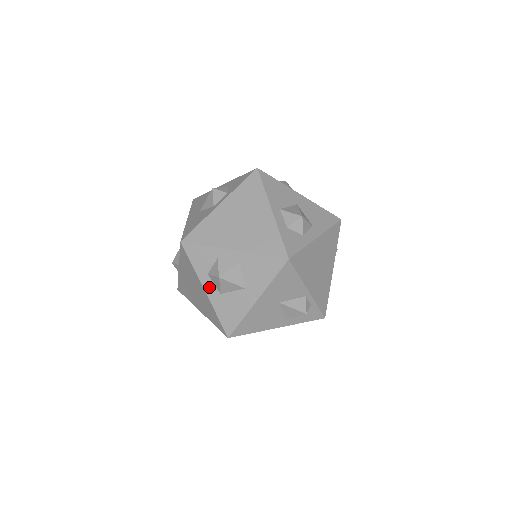
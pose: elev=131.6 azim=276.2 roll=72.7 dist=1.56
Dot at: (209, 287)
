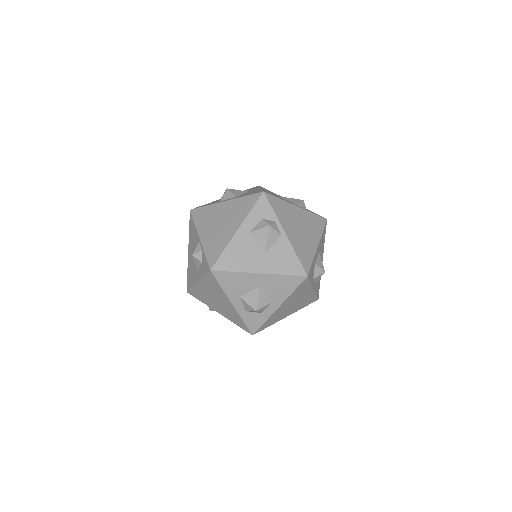
Dot at: (226, 200)
